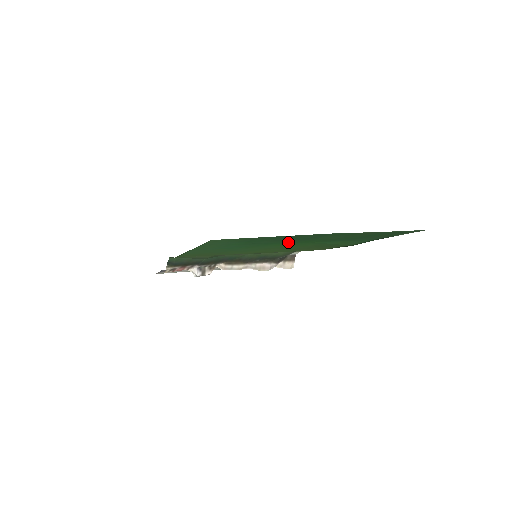
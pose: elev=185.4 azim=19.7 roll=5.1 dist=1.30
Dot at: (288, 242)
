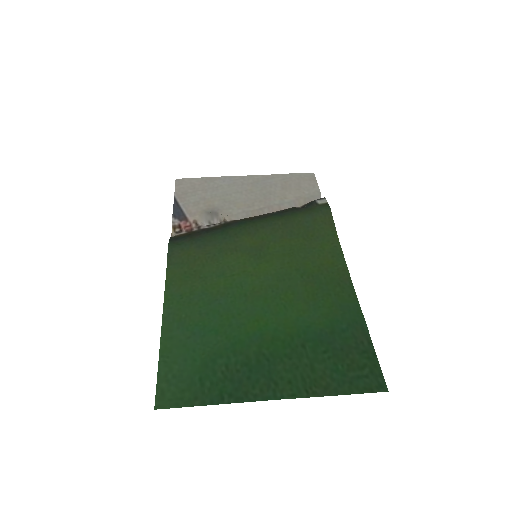
Dot at: (253, 347)
